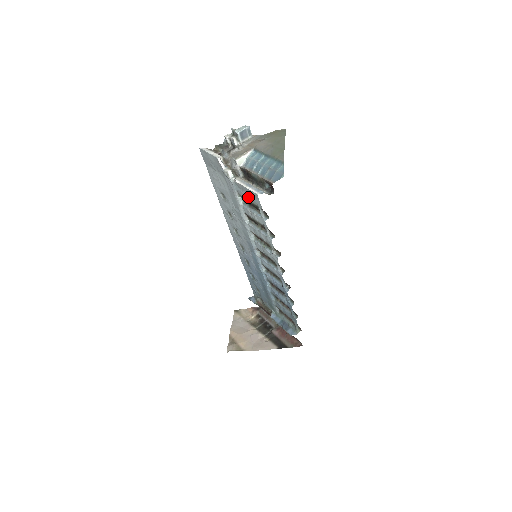
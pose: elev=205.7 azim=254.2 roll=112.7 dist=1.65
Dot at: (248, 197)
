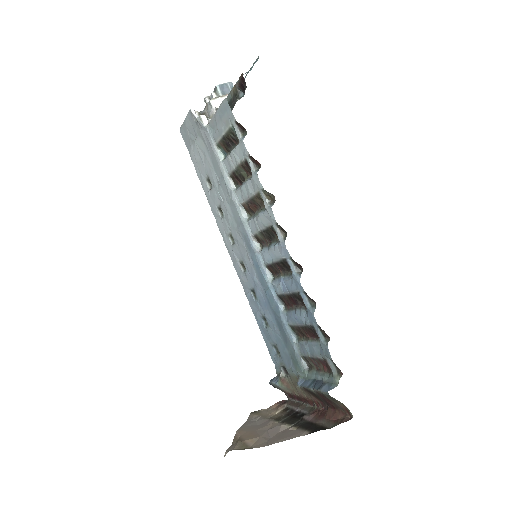
Dot at: (222, 127)
